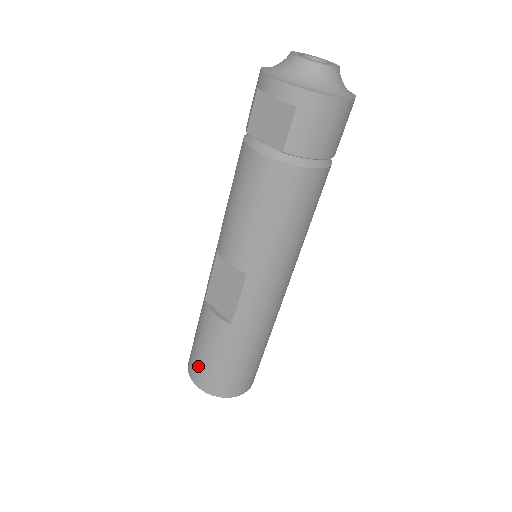
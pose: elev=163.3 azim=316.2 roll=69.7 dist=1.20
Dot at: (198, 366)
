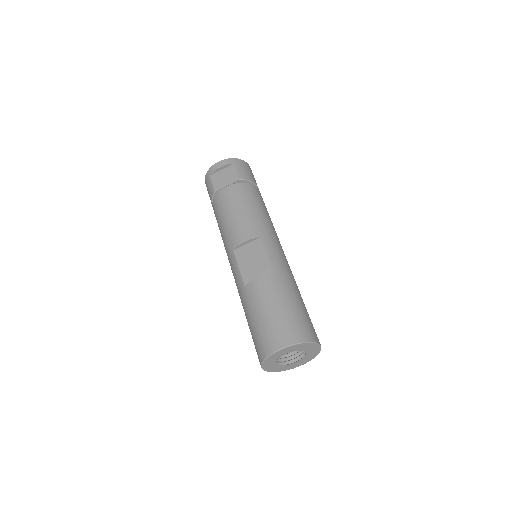
Dot at: (273, 329)
